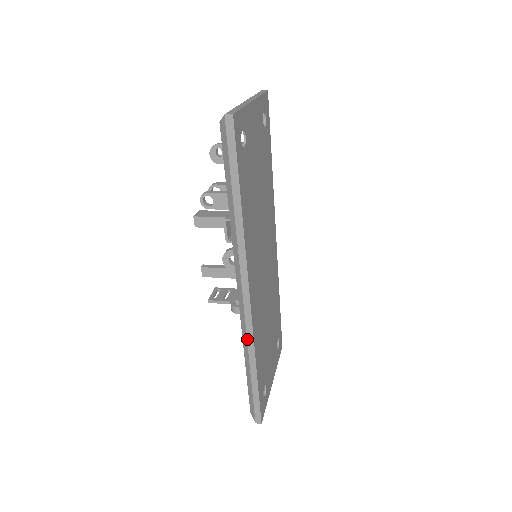
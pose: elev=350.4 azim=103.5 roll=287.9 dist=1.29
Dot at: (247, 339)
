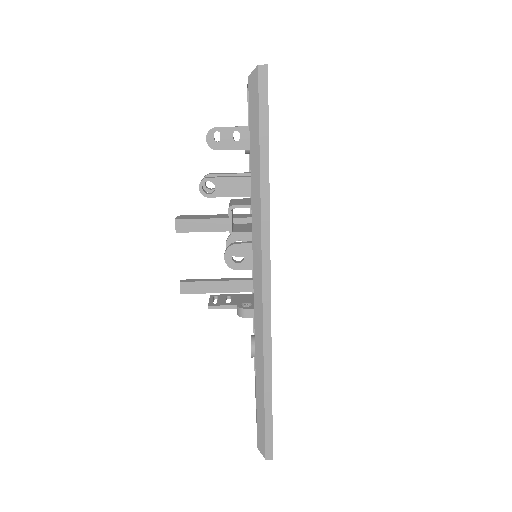
Dot at: (263, 345)
